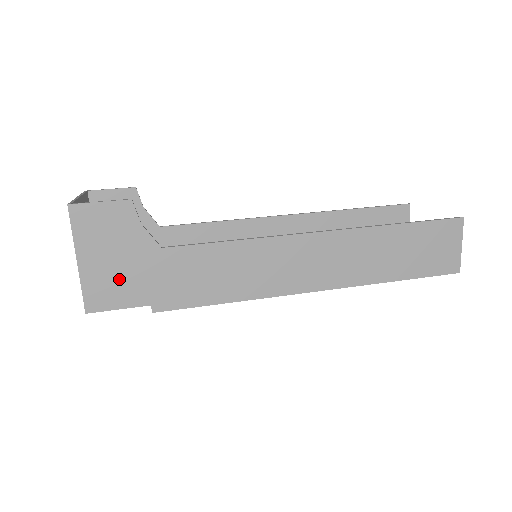
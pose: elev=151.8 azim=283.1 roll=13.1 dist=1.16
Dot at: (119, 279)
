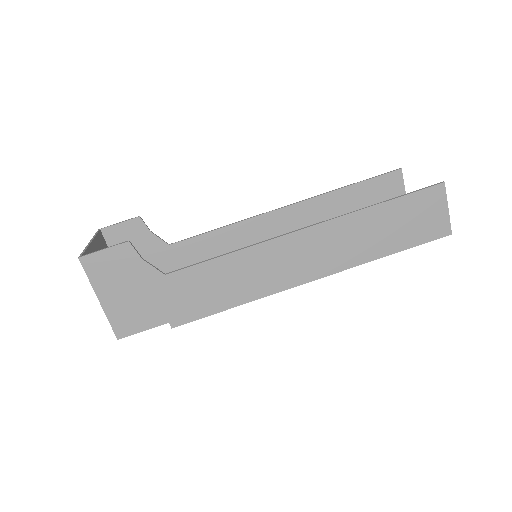
Dot at: (137, 307)
